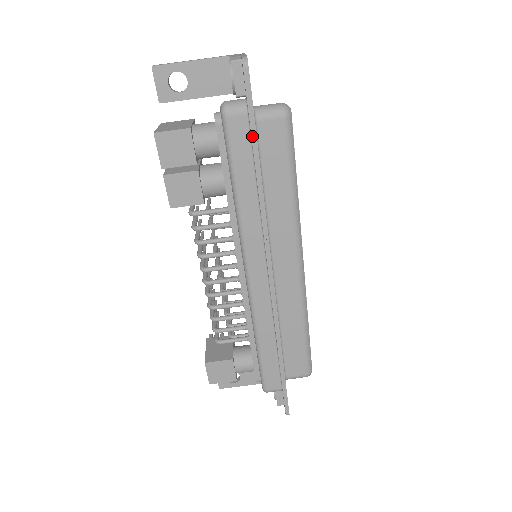
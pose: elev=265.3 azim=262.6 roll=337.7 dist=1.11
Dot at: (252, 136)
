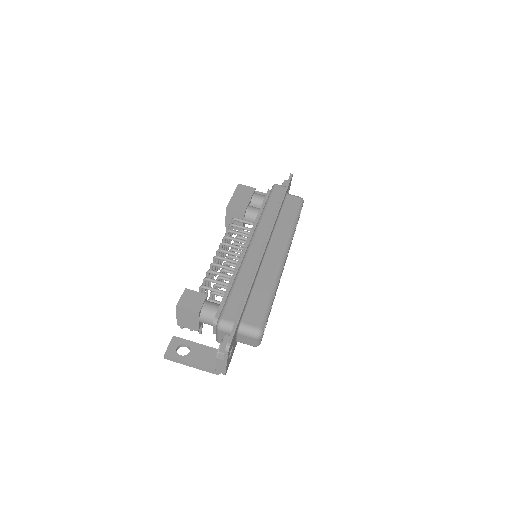
Dot at: (284, 191)
